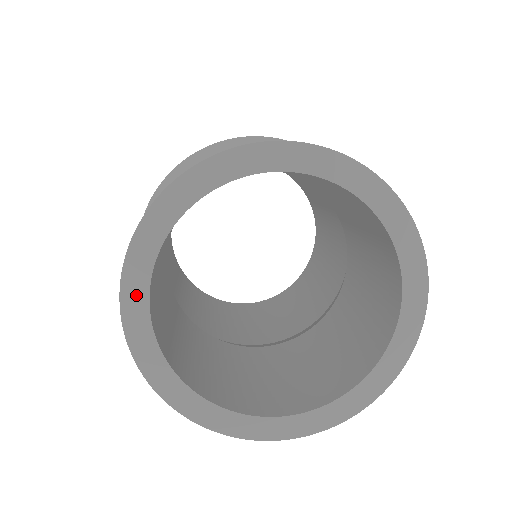
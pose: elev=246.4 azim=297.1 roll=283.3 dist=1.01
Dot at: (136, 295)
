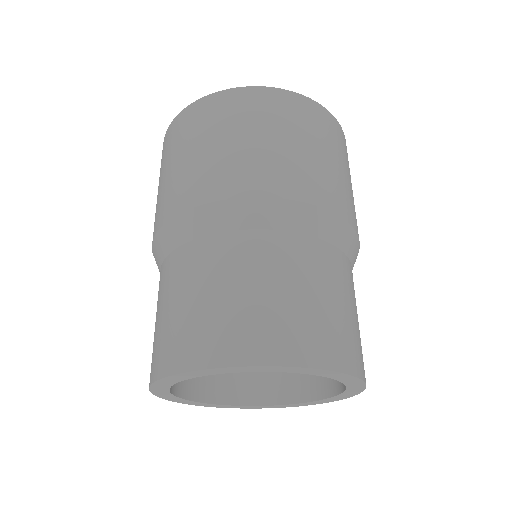
Dot at: (178, 400)
